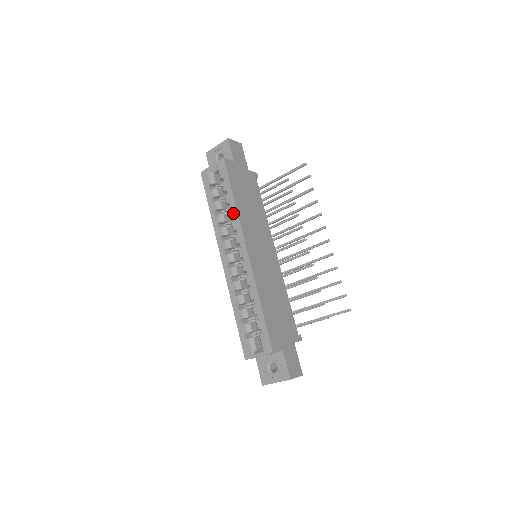
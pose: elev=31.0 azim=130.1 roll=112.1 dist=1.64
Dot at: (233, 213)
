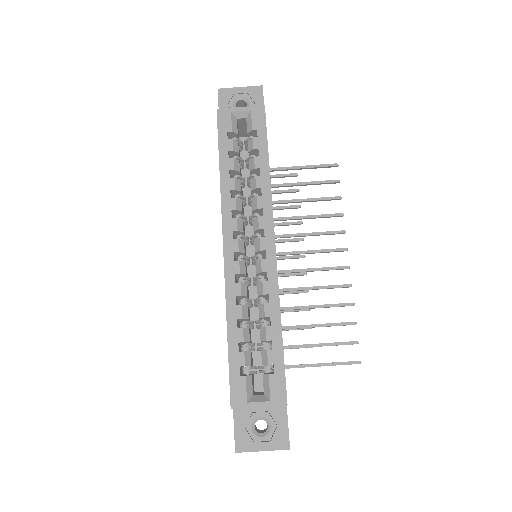
Dot at: (263, 184)
